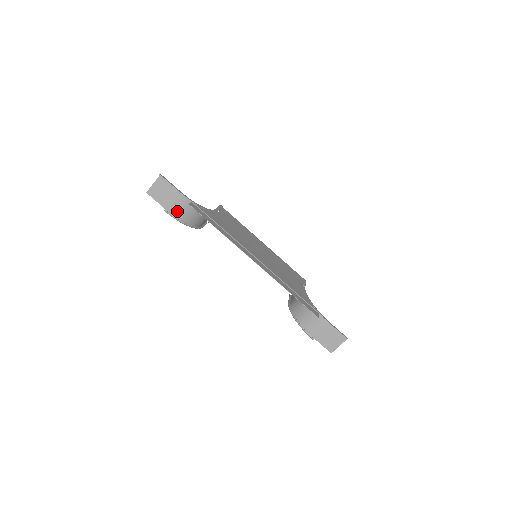
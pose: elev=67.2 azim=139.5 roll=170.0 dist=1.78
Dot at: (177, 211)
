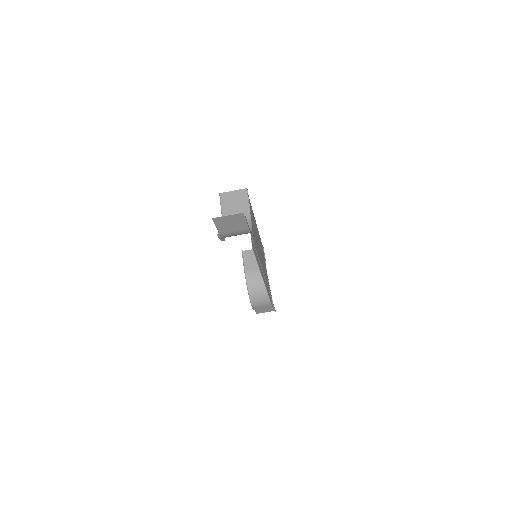
Dot at: (229, 236)
